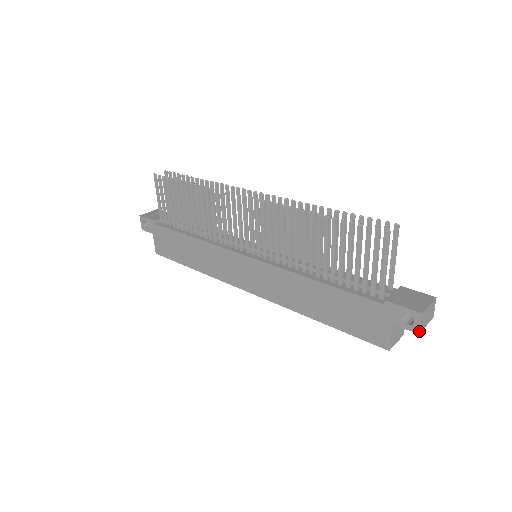
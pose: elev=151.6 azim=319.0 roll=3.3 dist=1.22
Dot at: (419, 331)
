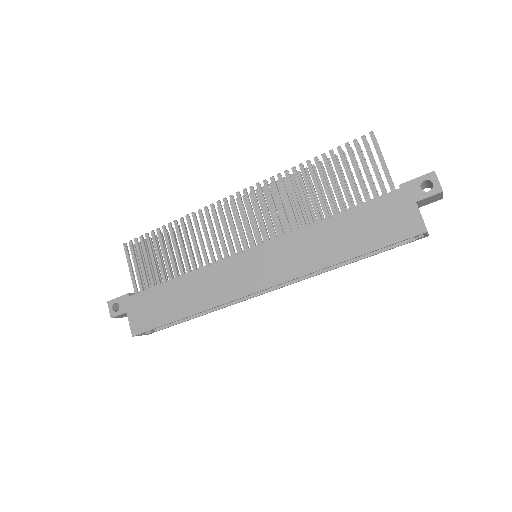
Dot at: occluded
